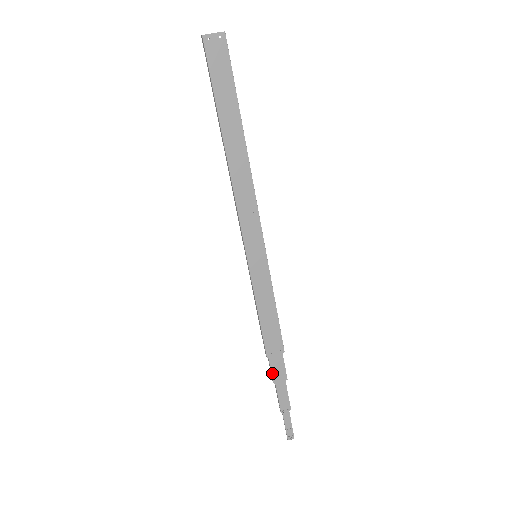
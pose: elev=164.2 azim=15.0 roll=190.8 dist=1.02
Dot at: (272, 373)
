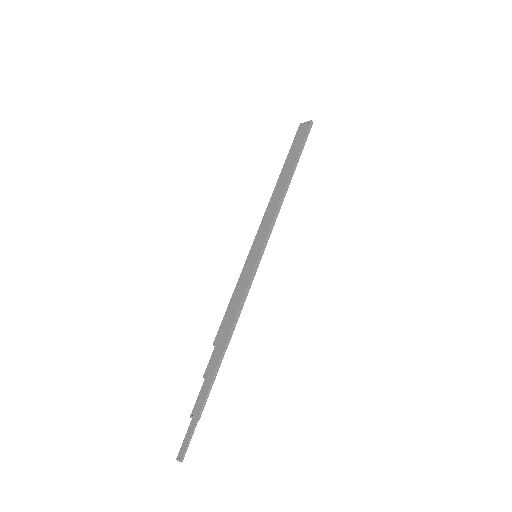
Dot at: (208, 365)
